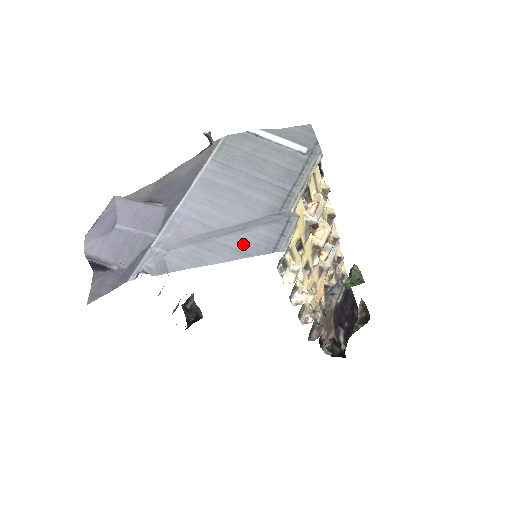
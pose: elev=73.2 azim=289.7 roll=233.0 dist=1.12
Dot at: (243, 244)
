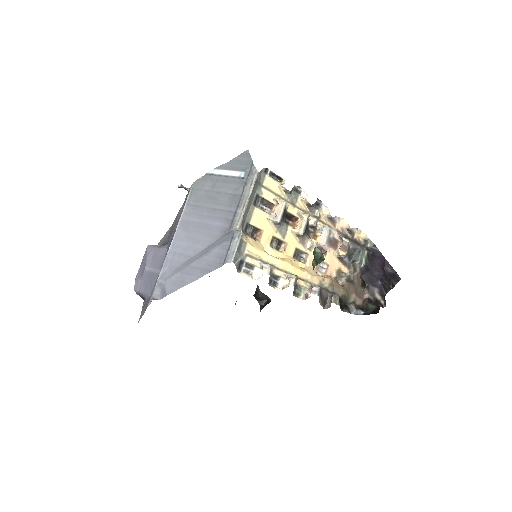
Dot at: (206, 264)
